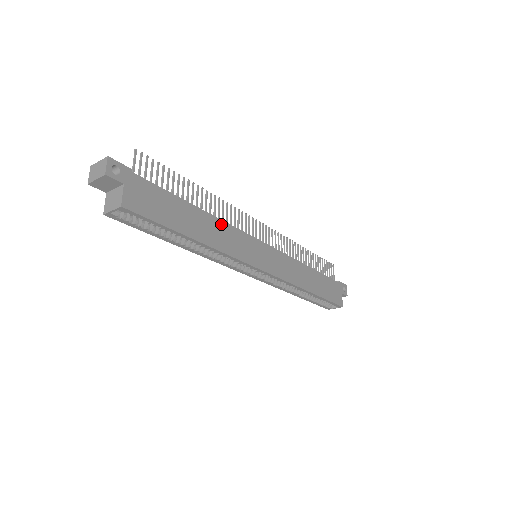
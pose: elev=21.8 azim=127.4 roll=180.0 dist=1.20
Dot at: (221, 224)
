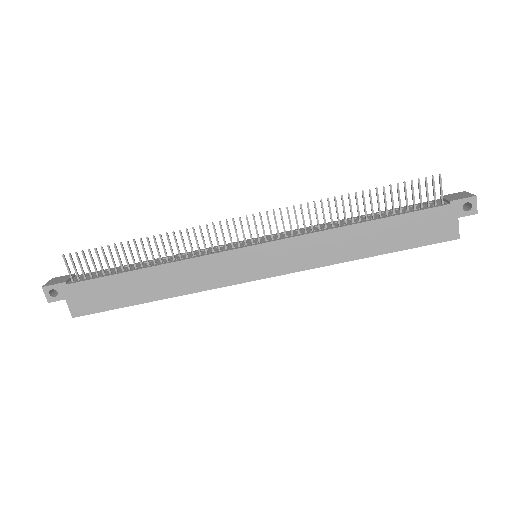
Dot at: (180, 266)
